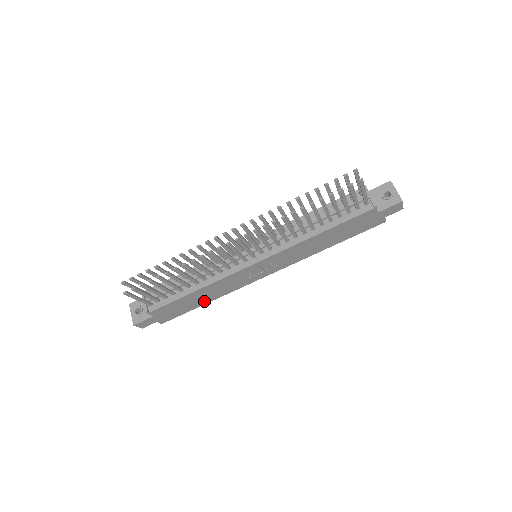
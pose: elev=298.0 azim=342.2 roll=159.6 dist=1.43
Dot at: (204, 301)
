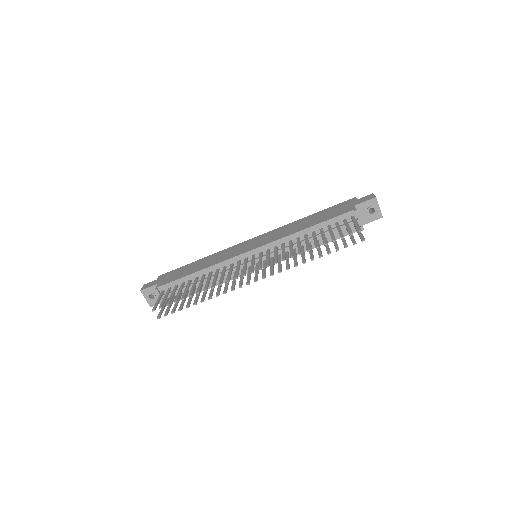
Dot at: occluded
